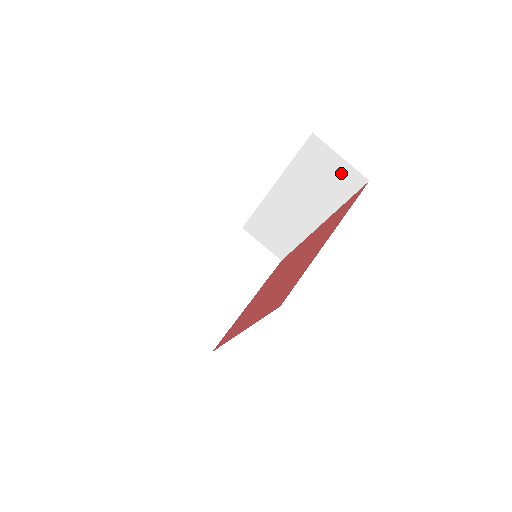
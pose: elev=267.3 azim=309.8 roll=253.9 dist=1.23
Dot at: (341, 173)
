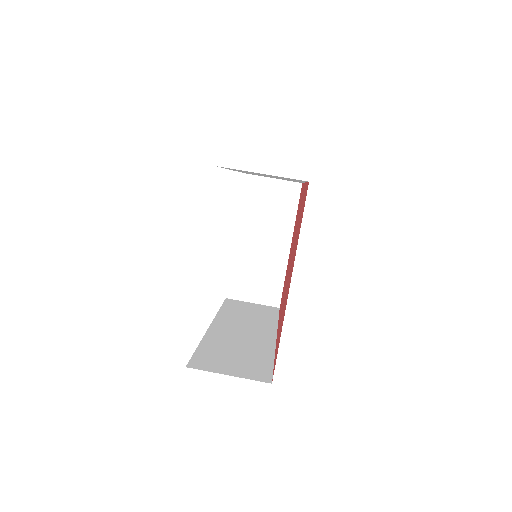
Dot at: occluded
